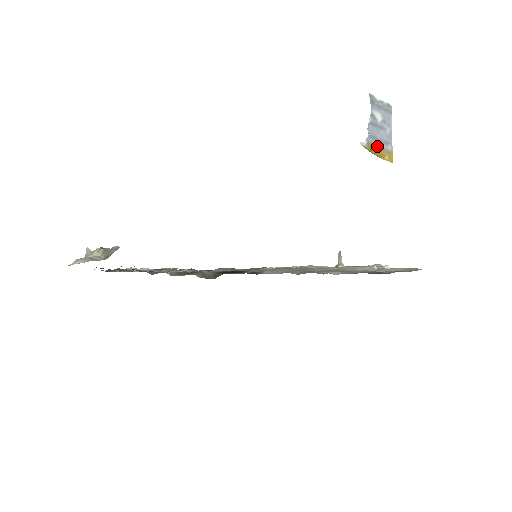
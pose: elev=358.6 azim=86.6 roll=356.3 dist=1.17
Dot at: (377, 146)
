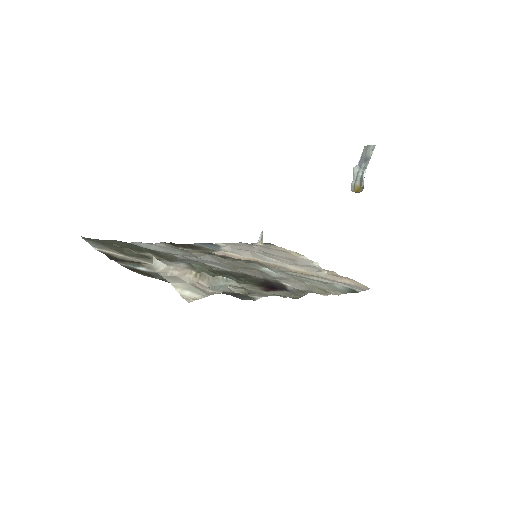
Dot at: (359, 184)
